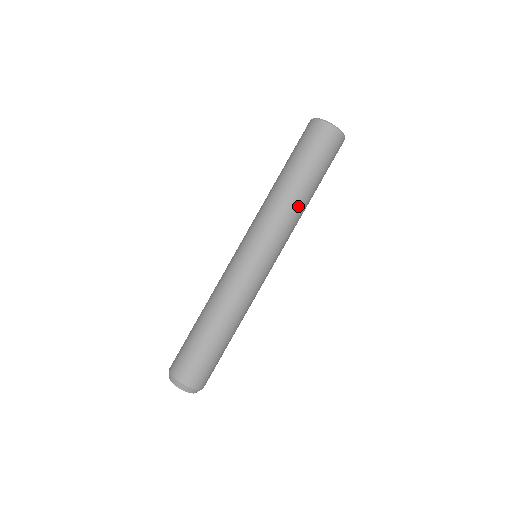
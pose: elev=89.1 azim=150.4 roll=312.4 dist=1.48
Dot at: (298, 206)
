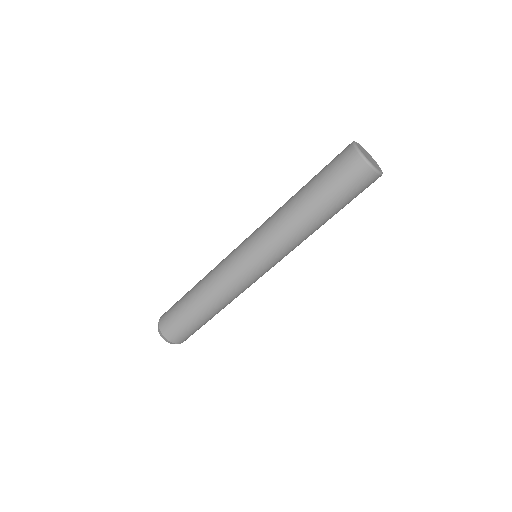
Dot at: (299, 225)
